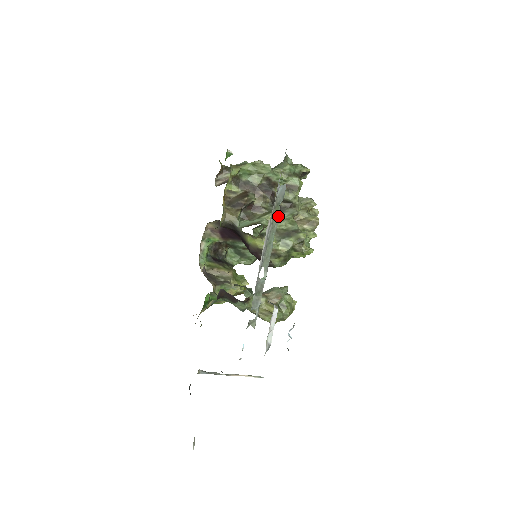
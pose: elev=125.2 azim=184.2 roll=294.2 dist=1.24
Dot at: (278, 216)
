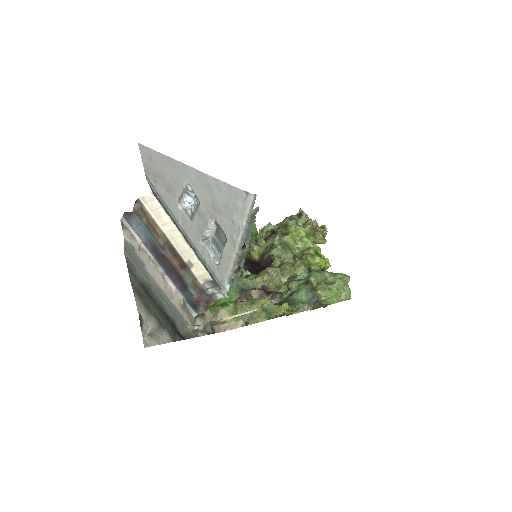
Dot at: (255, 220)
